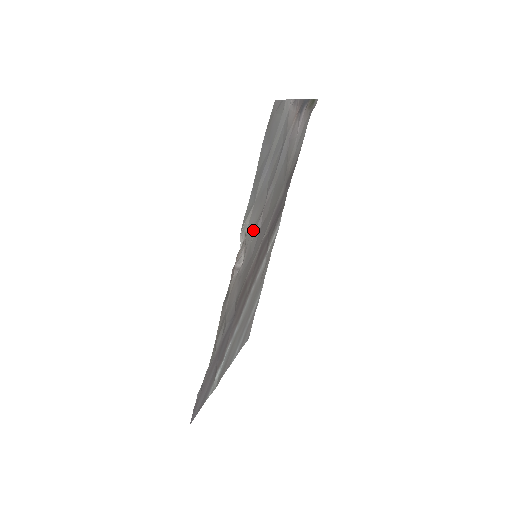
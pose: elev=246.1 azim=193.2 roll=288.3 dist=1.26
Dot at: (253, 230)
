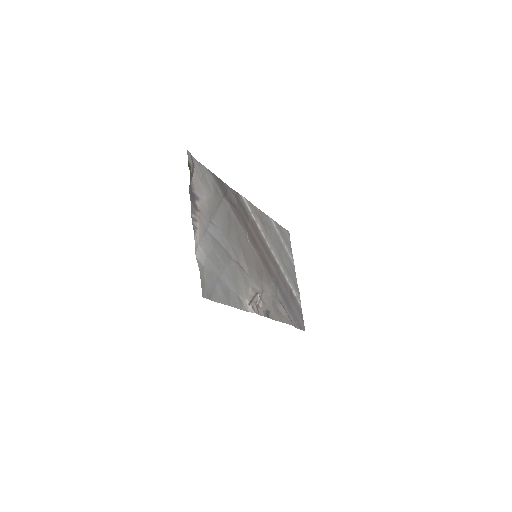
Dot at: (246, 280)
